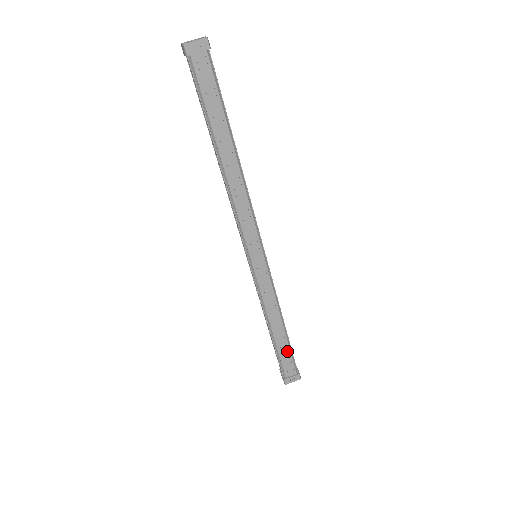
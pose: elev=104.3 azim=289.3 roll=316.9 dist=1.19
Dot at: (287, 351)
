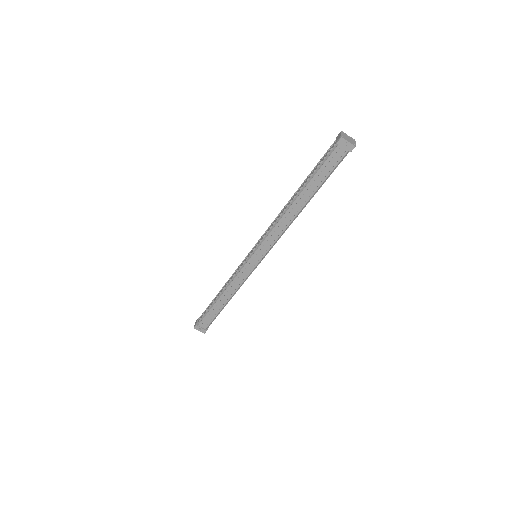
Dot at: (215, 314)
